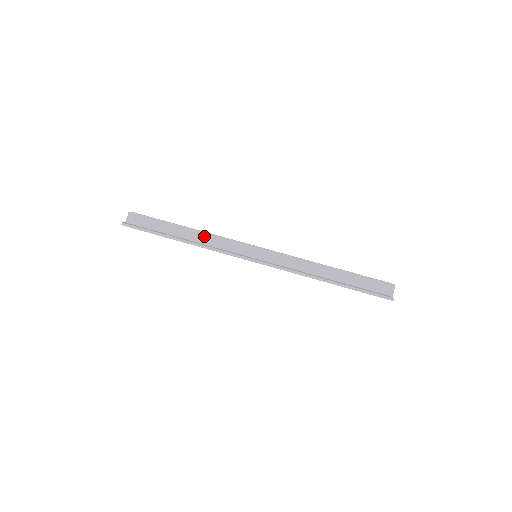
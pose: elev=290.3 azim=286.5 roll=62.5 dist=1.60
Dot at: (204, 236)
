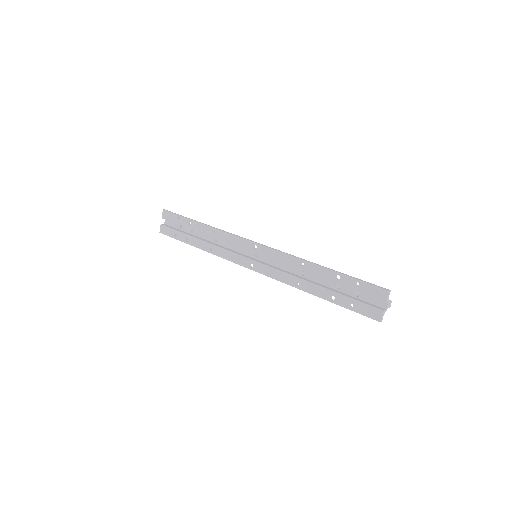
Dot at: occluded
